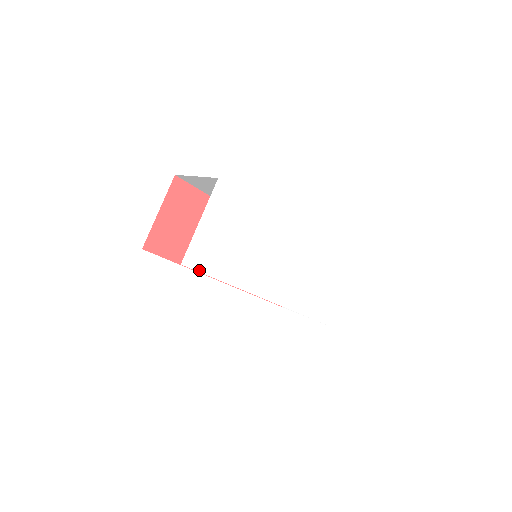
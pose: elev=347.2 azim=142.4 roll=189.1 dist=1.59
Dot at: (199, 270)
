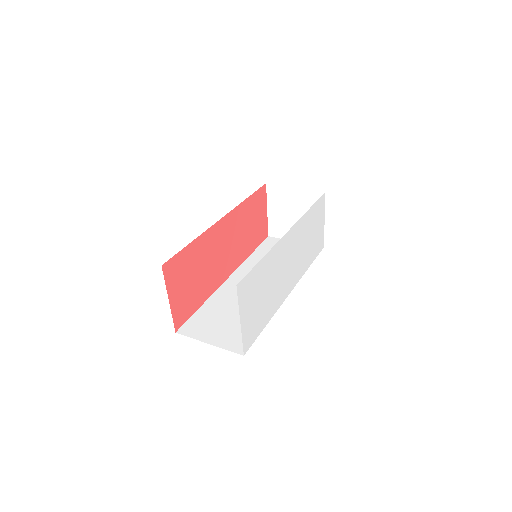
Dot at: (253, 341)
